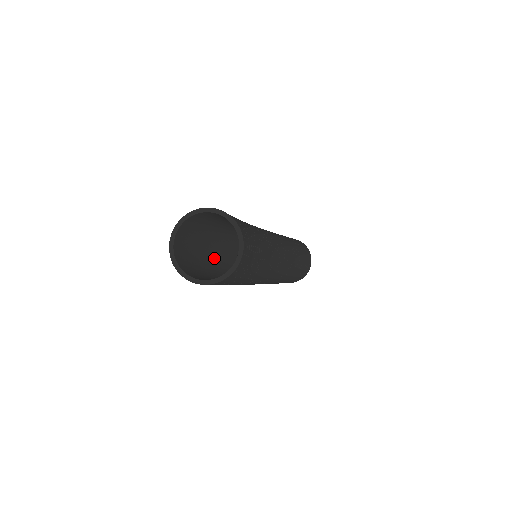
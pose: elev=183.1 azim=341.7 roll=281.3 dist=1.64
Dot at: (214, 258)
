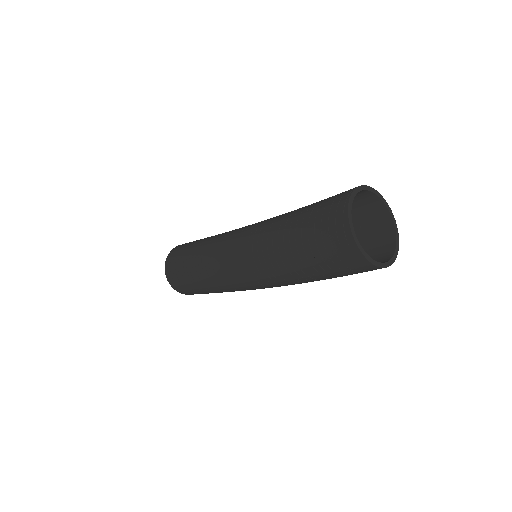
Dot at: occluded
